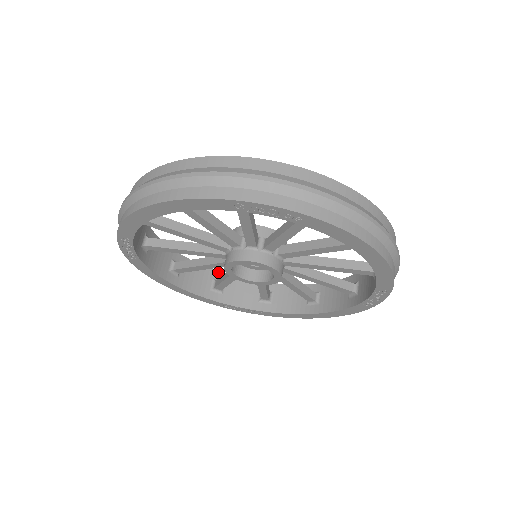
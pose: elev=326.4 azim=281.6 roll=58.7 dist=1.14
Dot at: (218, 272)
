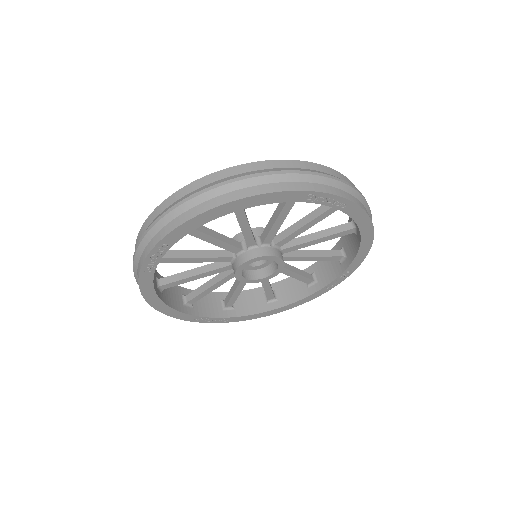
Dot at: (183, 288)
